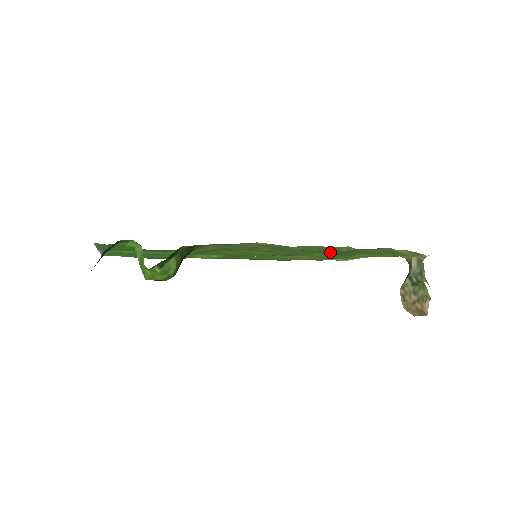
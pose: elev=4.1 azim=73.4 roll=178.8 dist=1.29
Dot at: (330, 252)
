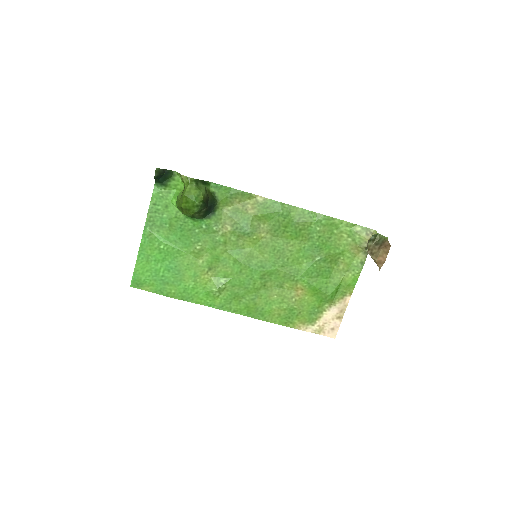
Dot at: (310, 247)
